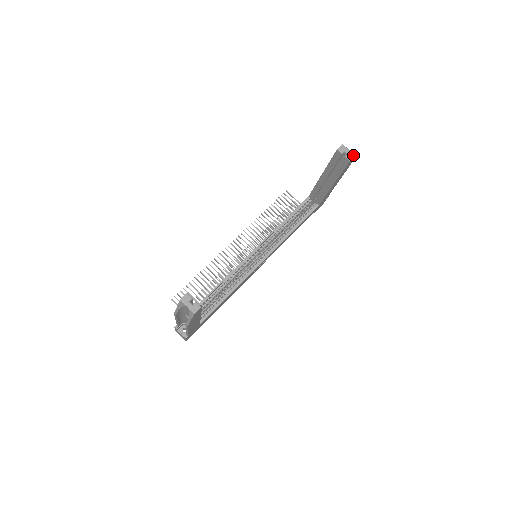
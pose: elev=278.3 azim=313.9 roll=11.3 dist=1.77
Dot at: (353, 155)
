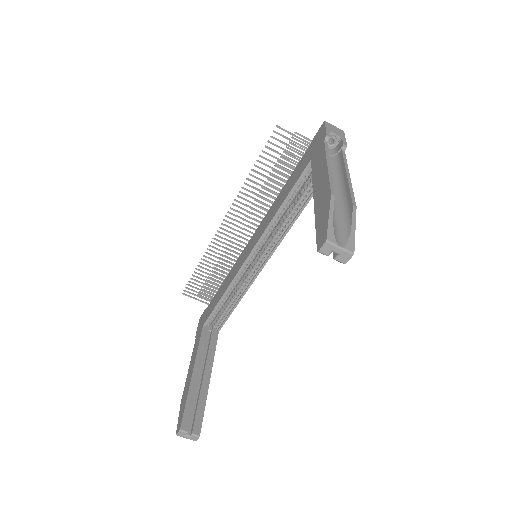
Dot at: (349, 255)
